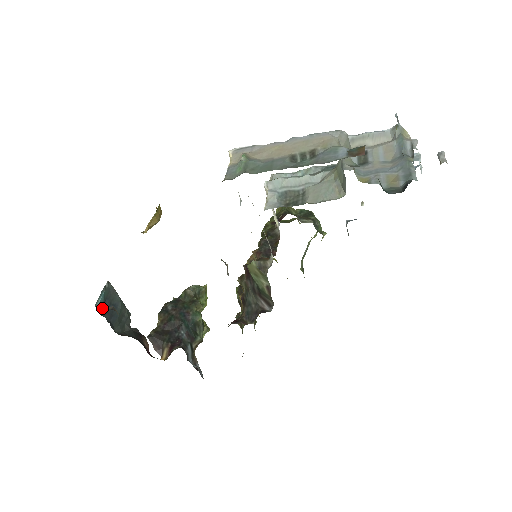
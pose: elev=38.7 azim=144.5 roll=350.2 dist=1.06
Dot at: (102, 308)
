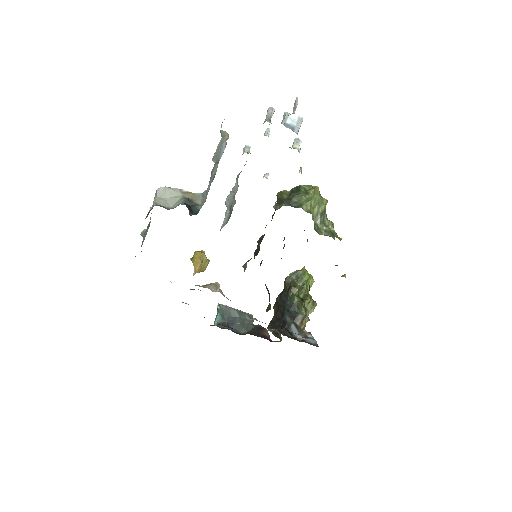
Dot at: occluded
